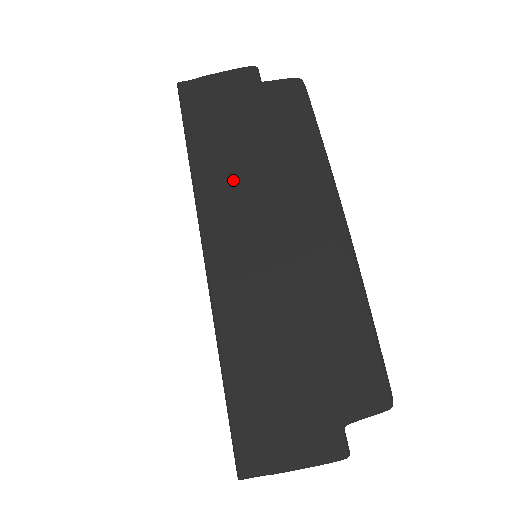
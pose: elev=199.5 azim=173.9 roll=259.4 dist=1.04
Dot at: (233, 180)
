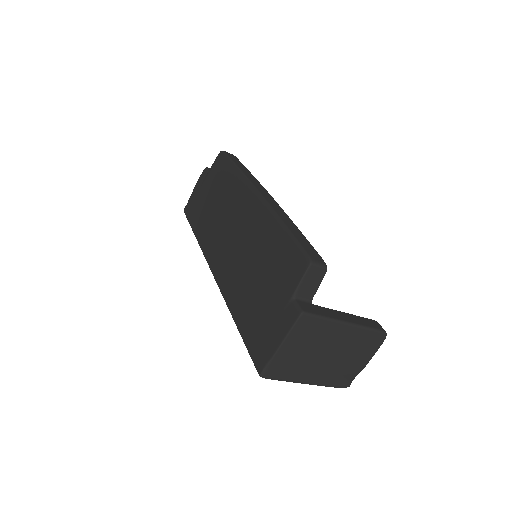
Dot at: (212, 228)
